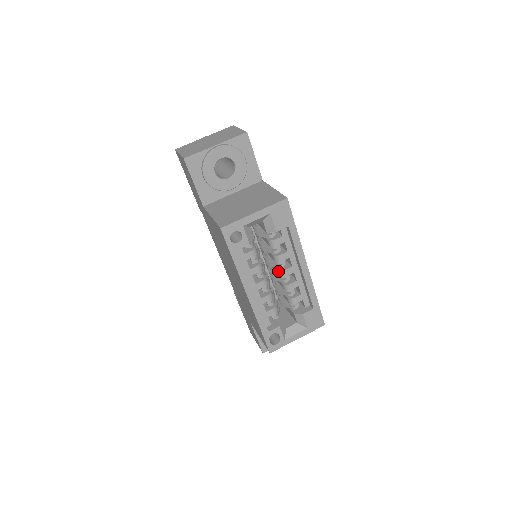
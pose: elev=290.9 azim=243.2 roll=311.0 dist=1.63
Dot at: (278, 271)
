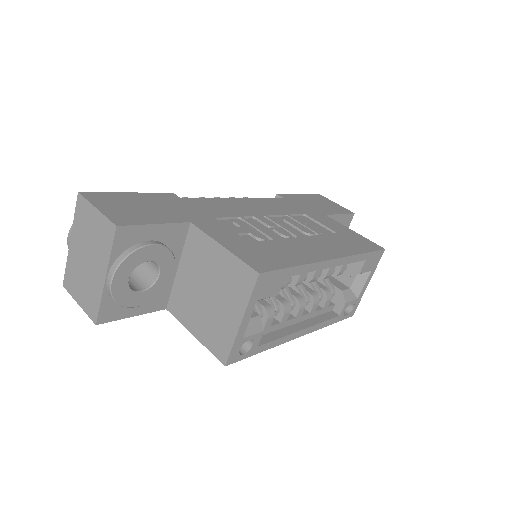
Dot at: (304, 282)
